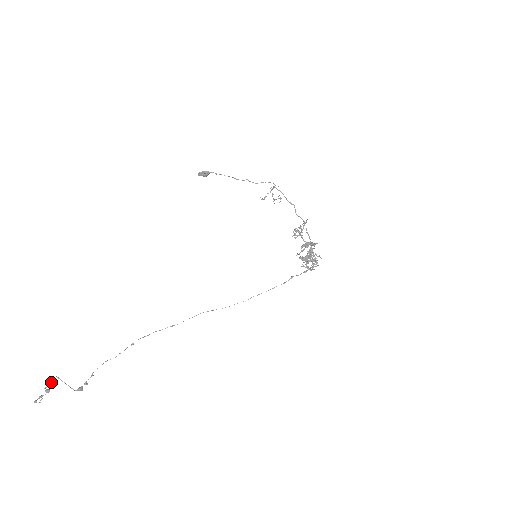
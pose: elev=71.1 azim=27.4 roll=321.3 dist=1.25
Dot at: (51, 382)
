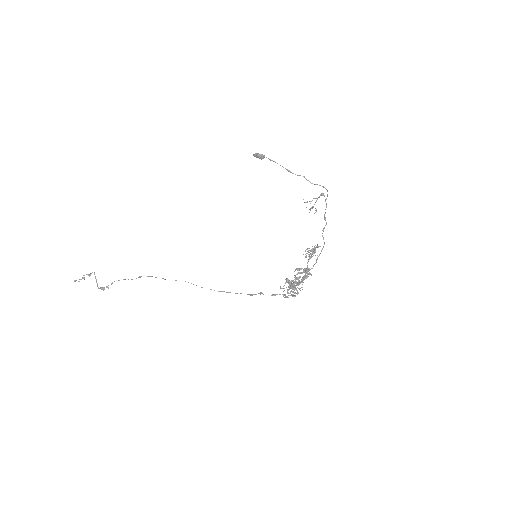
Dot at: occluded
